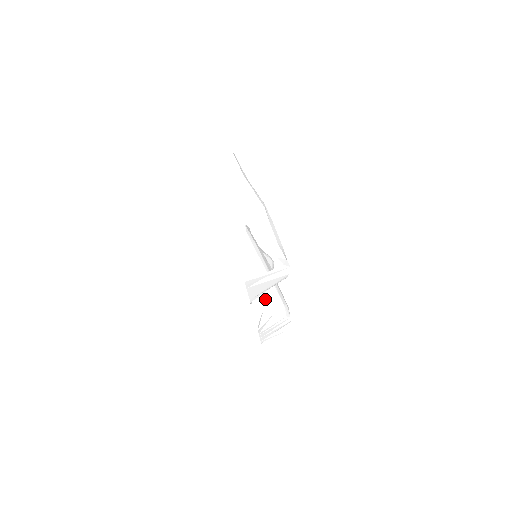
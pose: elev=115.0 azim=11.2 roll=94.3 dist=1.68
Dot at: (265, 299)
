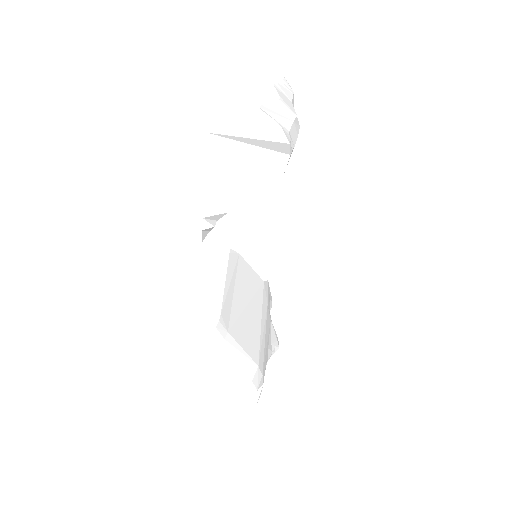
Dot at: (235, 334)
